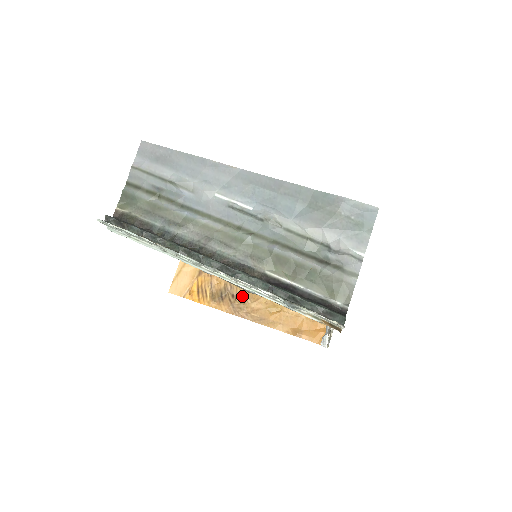
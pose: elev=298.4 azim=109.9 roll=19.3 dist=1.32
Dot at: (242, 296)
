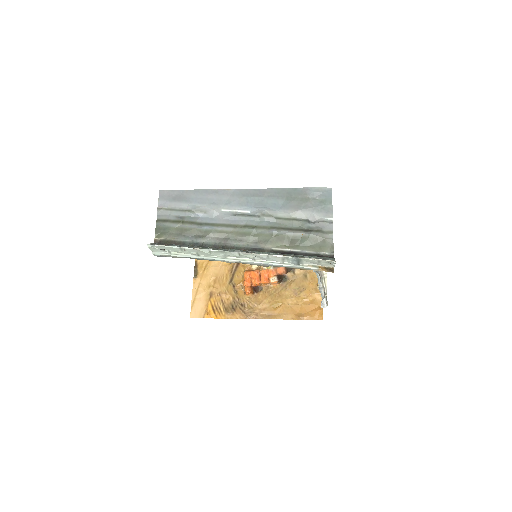
Dot at: (249, 303)
